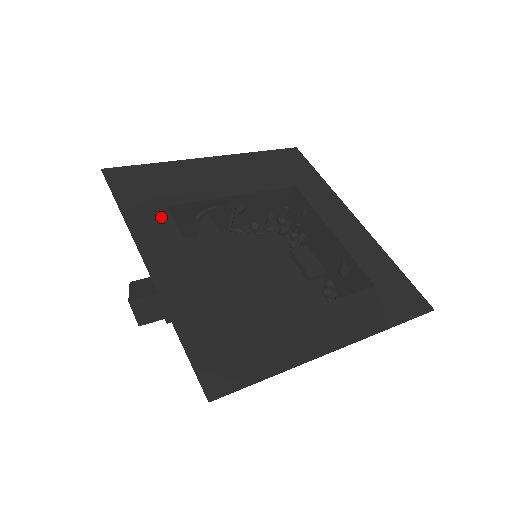
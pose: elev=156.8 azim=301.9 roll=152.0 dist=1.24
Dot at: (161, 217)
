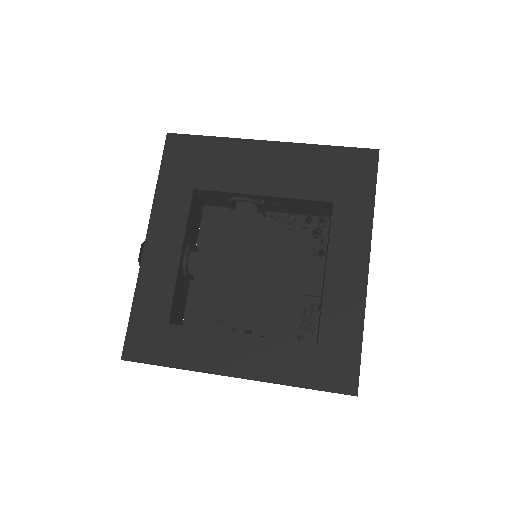
Dot at: (183, 199)
